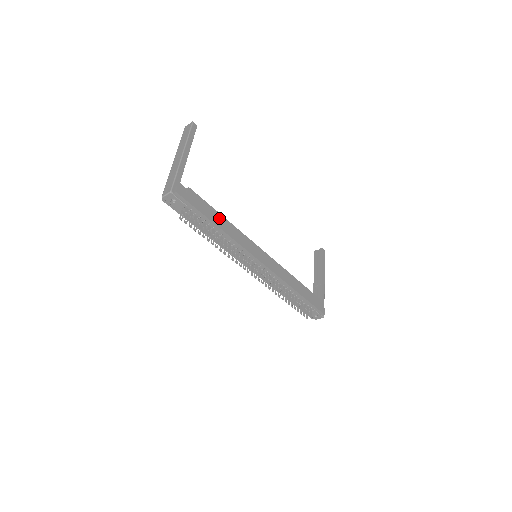
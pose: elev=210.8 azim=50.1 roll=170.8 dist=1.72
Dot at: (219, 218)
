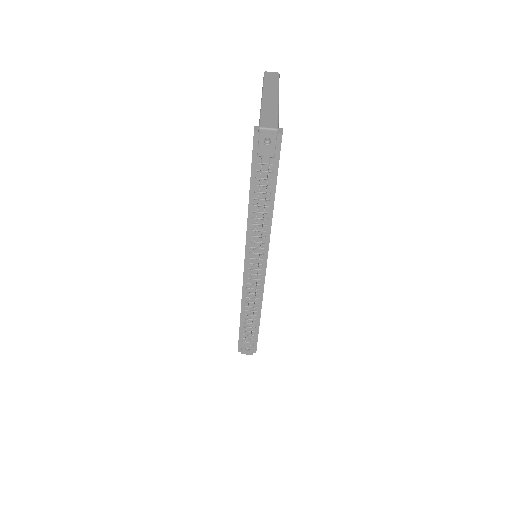
Dot at: occluded
